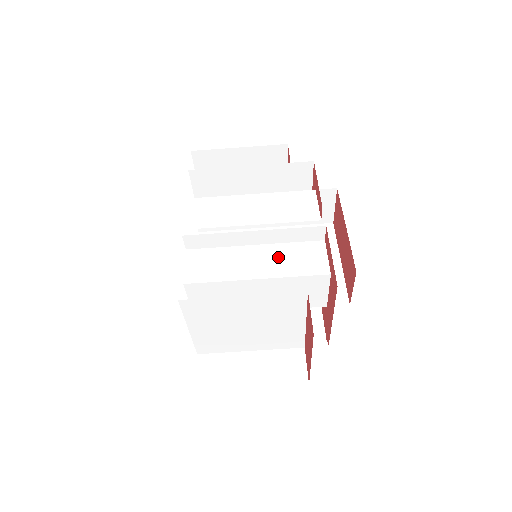
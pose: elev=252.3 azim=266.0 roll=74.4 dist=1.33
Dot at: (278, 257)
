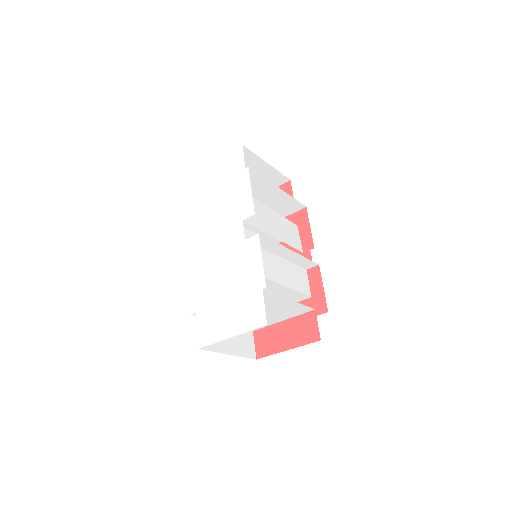
Dot at: (290, 272)
